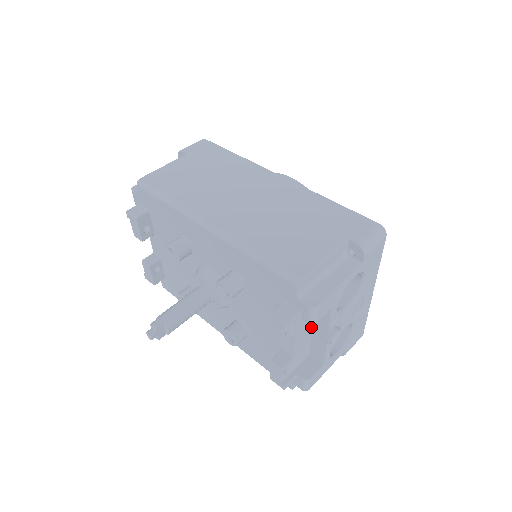
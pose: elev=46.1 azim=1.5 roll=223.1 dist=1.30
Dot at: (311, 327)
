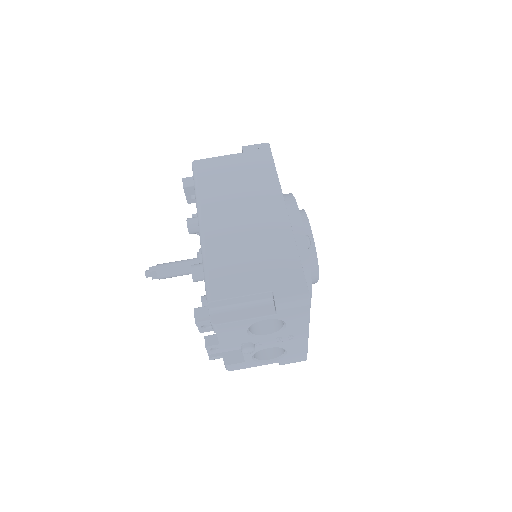
Dot at: occluded
